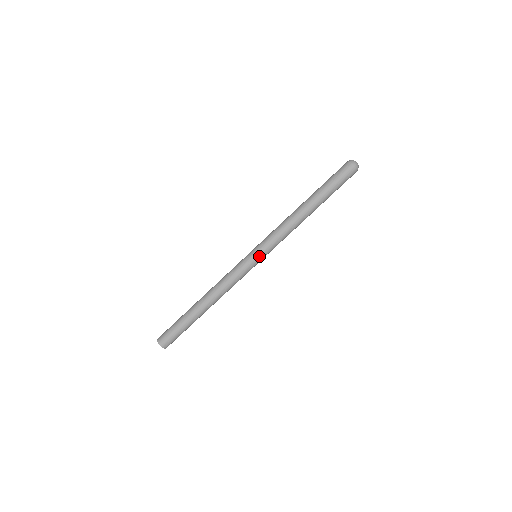
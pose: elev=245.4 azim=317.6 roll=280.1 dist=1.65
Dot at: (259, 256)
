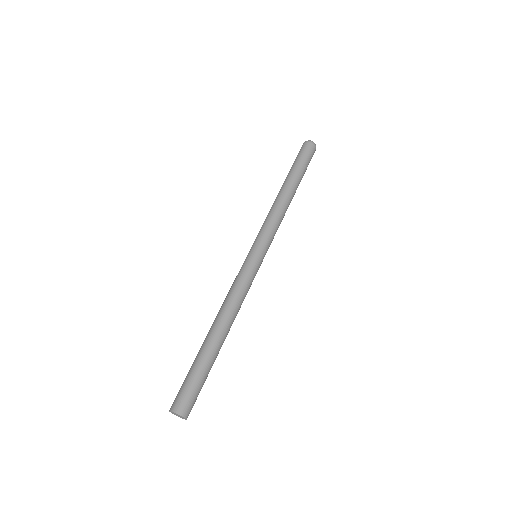
Dot at: occluded
